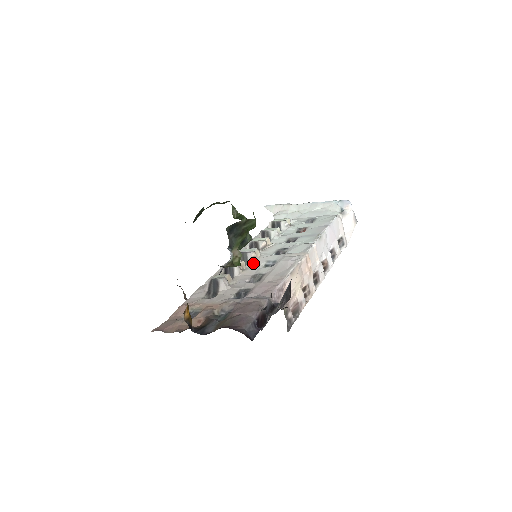
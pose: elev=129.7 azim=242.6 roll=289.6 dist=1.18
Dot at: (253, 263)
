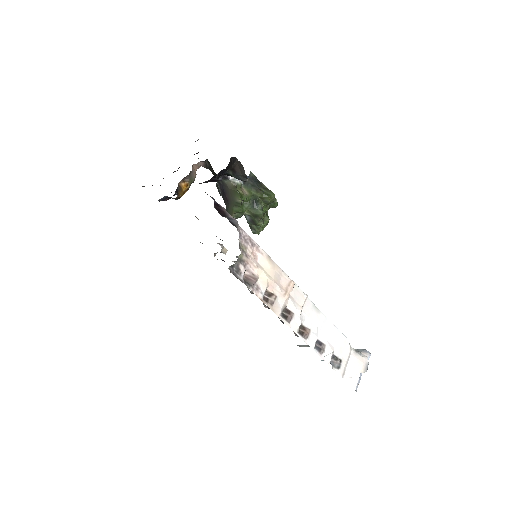
Dot at: occluded
